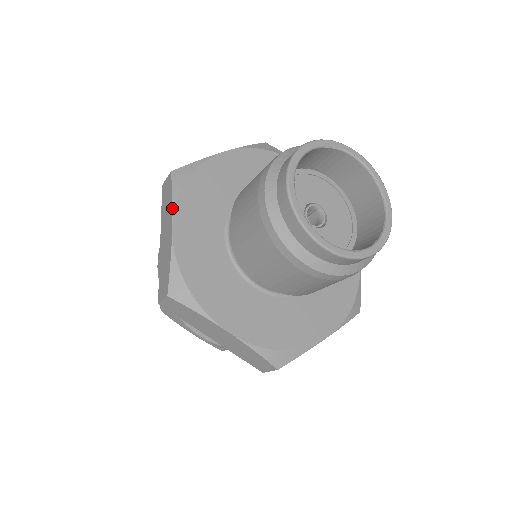
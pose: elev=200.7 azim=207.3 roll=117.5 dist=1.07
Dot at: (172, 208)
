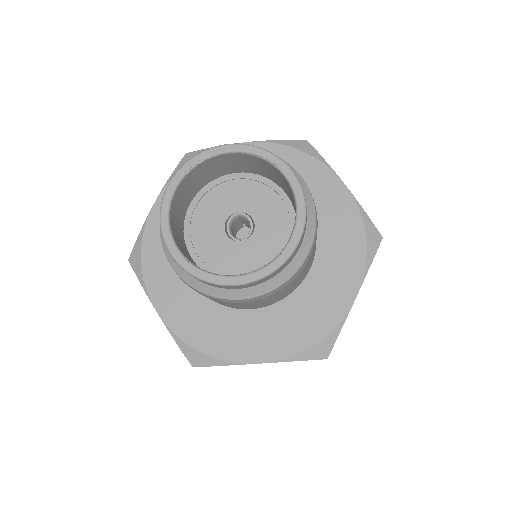
Dot at: occluded
